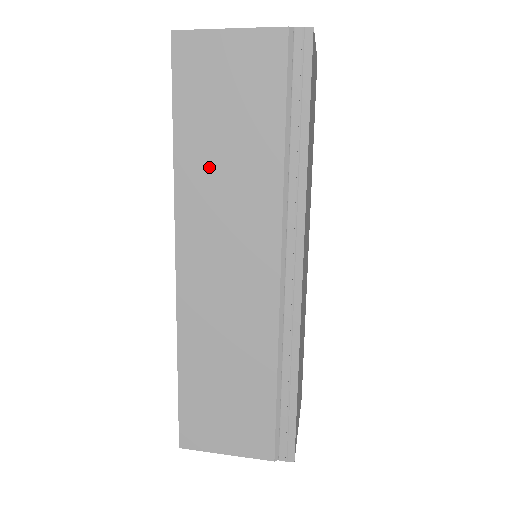
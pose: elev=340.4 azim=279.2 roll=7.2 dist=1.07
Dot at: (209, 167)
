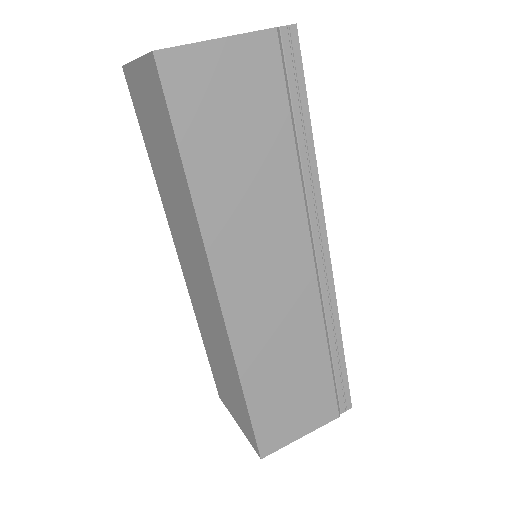
Dot at: (230, 190)
